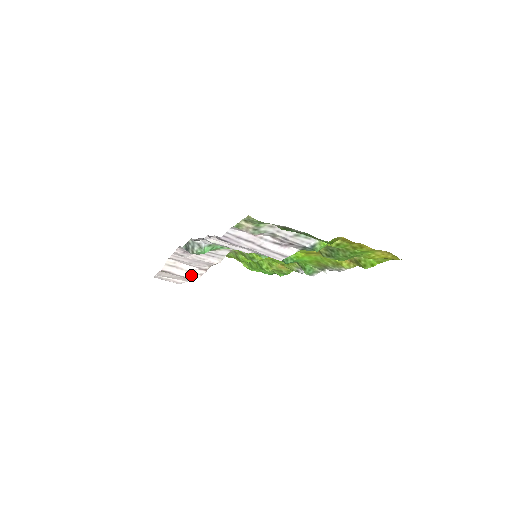
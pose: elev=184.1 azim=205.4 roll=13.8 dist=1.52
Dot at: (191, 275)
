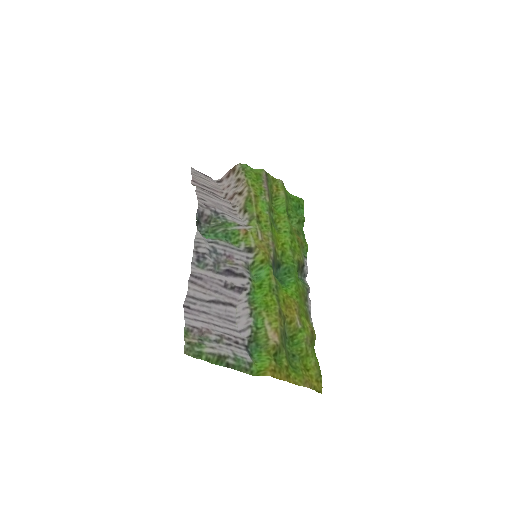
Dot at: occluded
